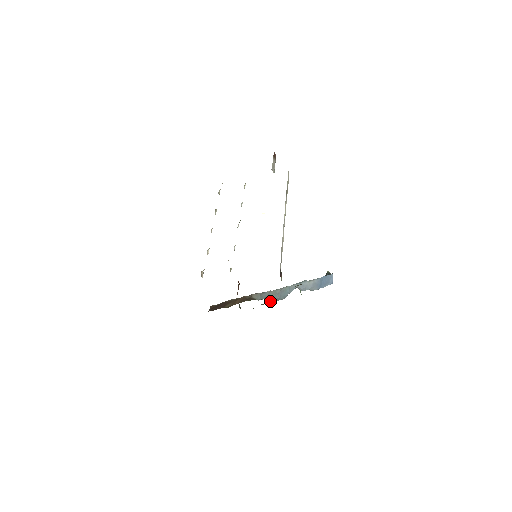
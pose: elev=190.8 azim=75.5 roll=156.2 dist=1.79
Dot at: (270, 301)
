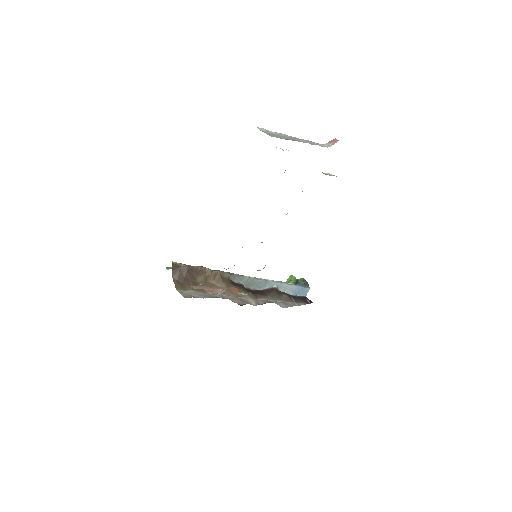
Dot at: (246, 287)
